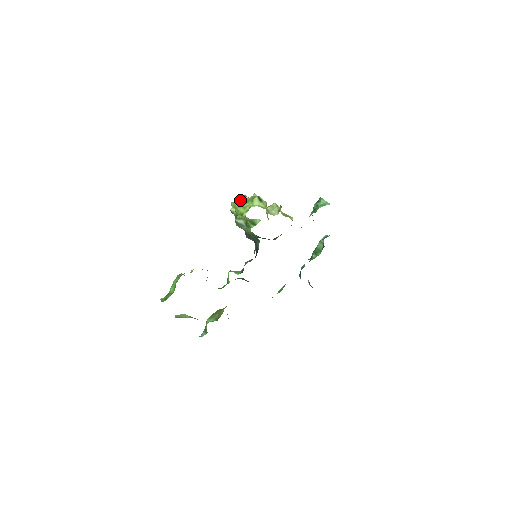
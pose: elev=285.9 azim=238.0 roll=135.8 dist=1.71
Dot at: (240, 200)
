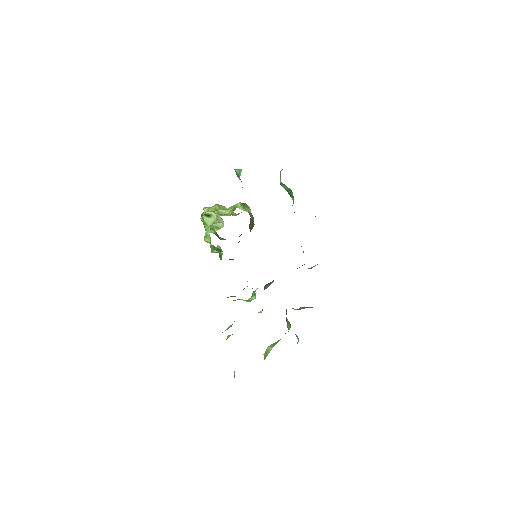
Dot at: occluded
